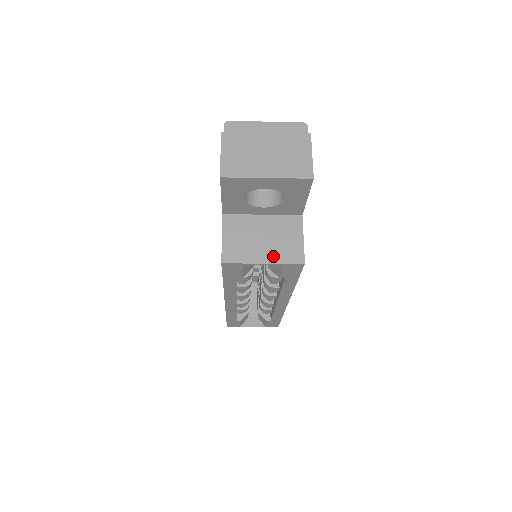
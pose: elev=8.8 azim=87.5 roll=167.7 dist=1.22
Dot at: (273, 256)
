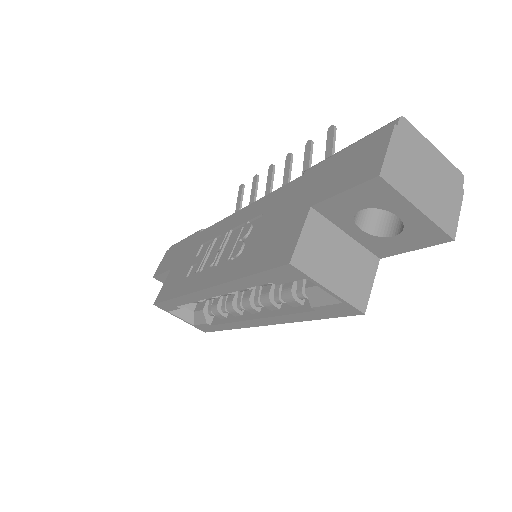
Dot at: (341, 287)
